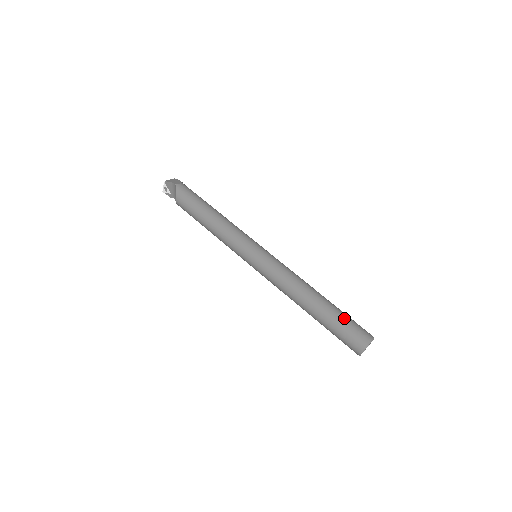
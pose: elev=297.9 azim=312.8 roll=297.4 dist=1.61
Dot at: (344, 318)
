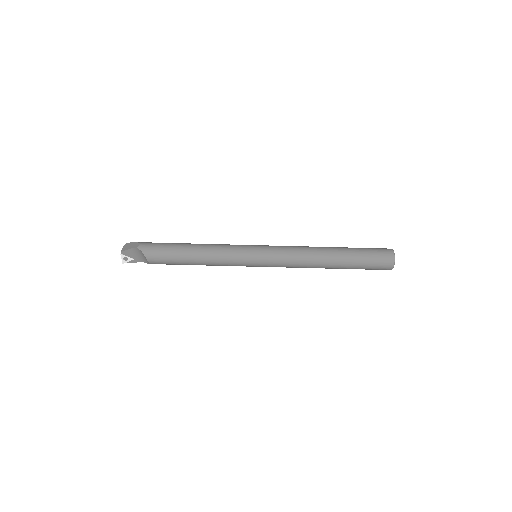
Dot at: (363, 251)
